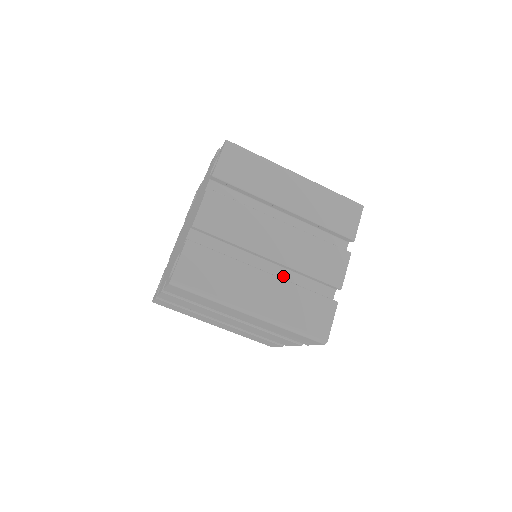
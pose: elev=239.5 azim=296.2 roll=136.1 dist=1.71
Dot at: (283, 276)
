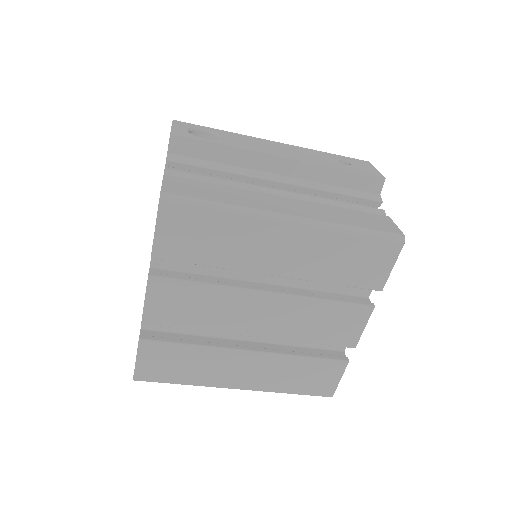
Dot at: occluded
